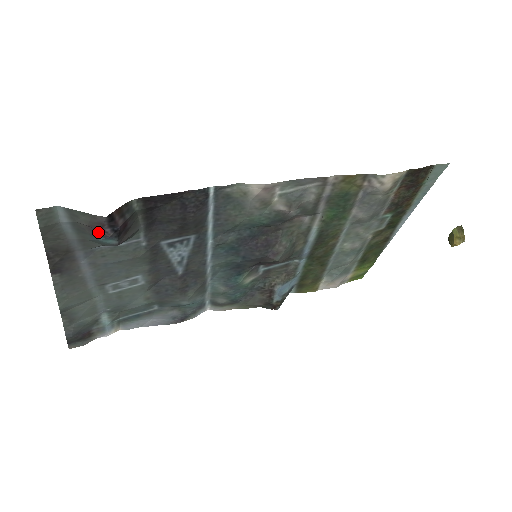
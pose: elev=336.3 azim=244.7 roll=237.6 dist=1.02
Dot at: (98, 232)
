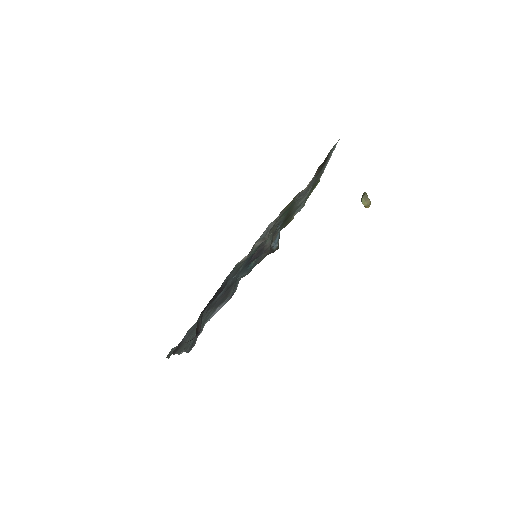
Dot at: occluded
